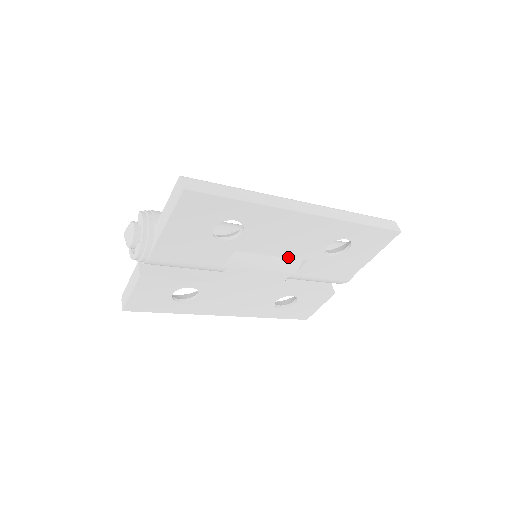
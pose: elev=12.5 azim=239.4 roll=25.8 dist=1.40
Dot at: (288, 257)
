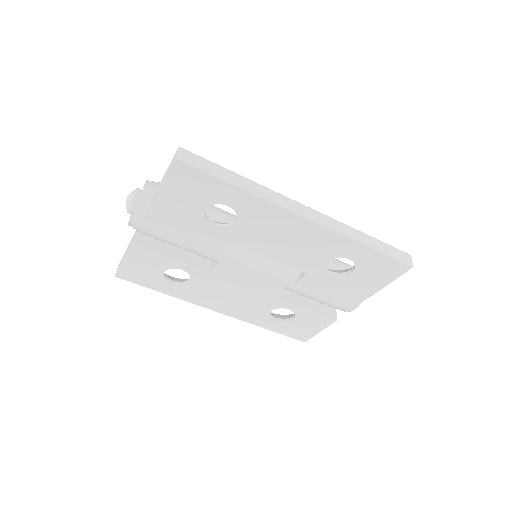
Dot at: (284, 263)
